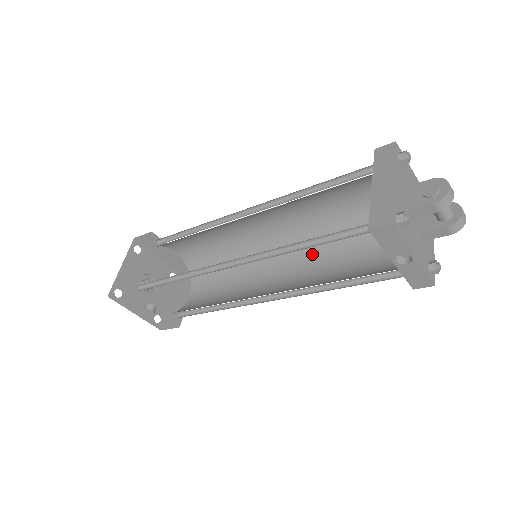
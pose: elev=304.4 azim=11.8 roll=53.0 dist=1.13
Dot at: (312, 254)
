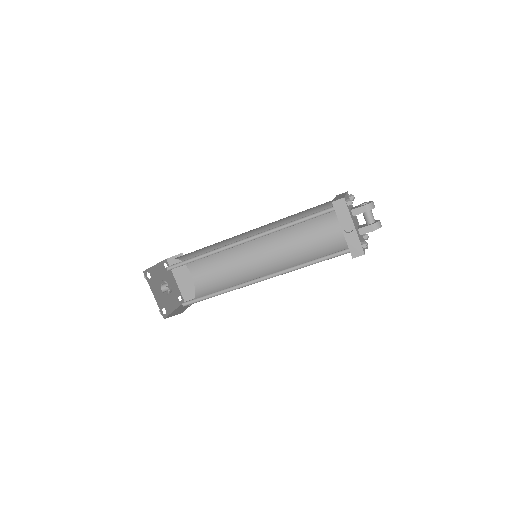
Dot at: occluded
